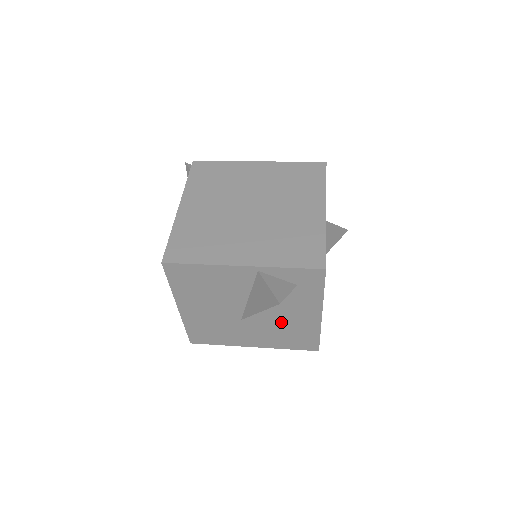
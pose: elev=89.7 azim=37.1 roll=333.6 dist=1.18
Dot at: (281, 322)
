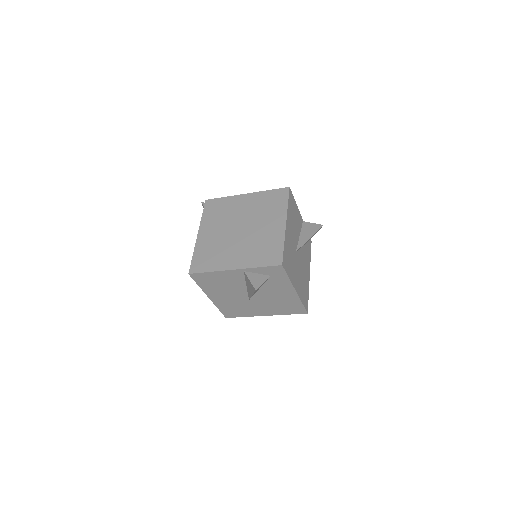
Dot at: (274, 298)
